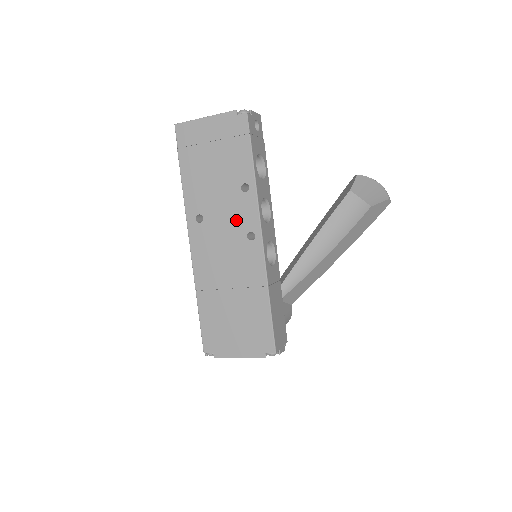
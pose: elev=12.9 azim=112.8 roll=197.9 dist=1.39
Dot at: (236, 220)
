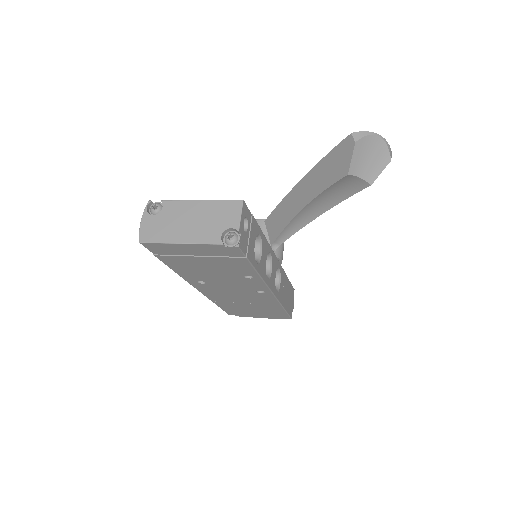
Dot at: (243, 286)
